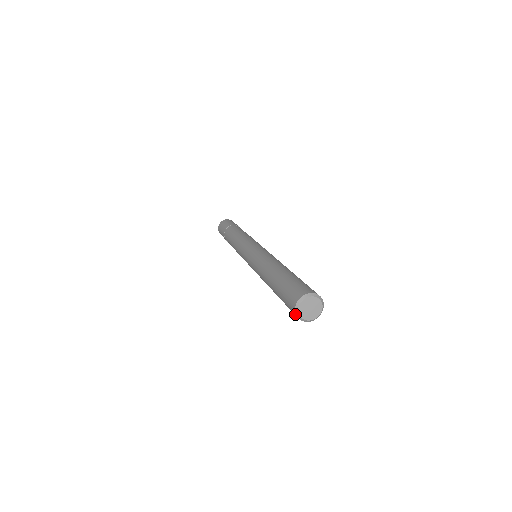
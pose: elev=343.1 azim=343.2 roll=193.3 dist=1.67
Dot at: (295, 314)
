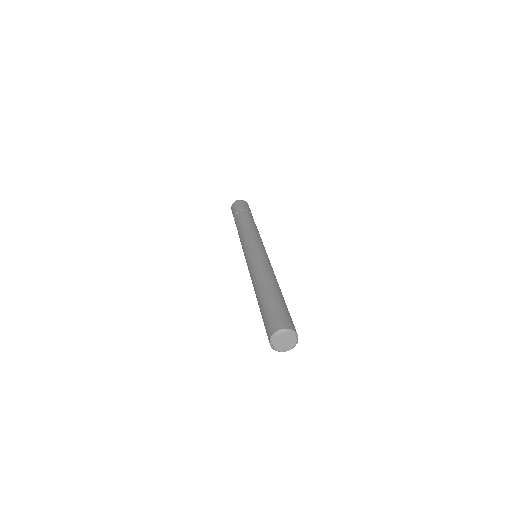
Dot at: (270, 336)
